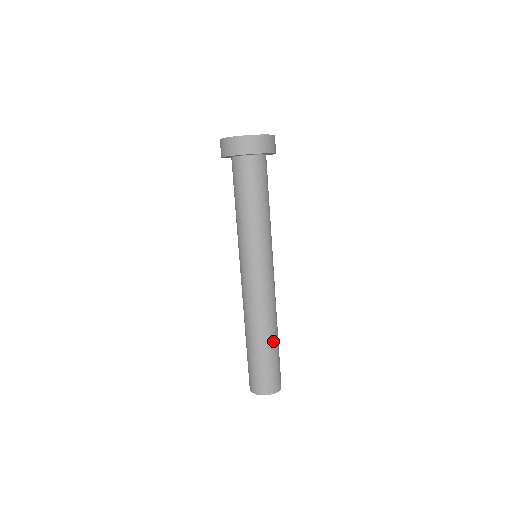
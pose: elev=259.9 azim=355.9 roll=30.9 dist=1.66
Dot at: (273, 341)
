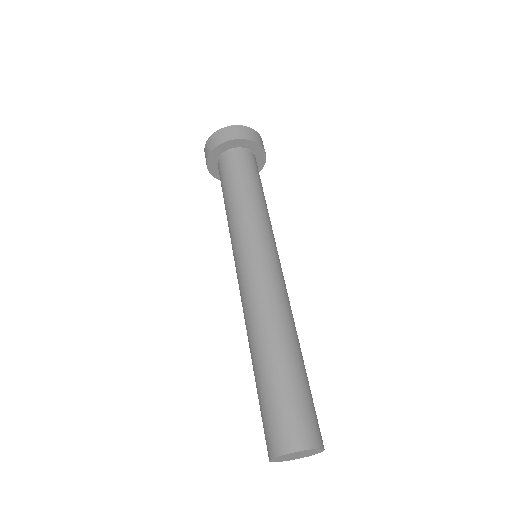
Dot at: (291, 356)
